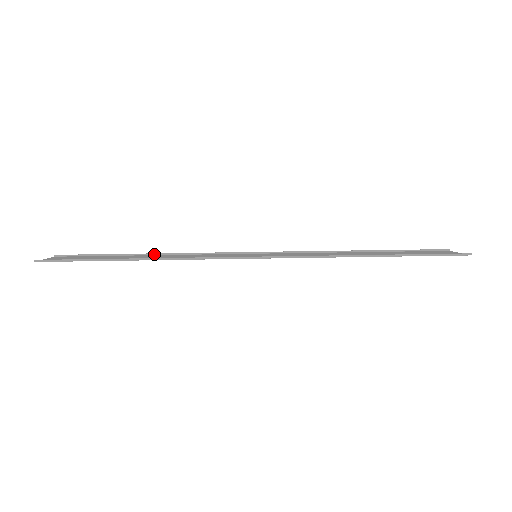
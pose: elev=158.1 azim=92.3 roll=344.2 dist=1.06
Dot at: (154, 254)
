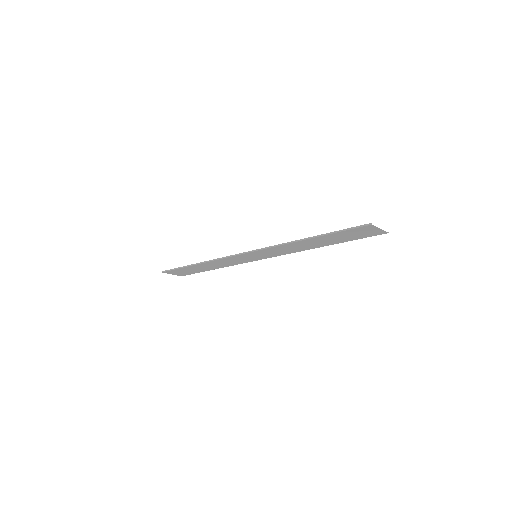
Dot at: occluded
